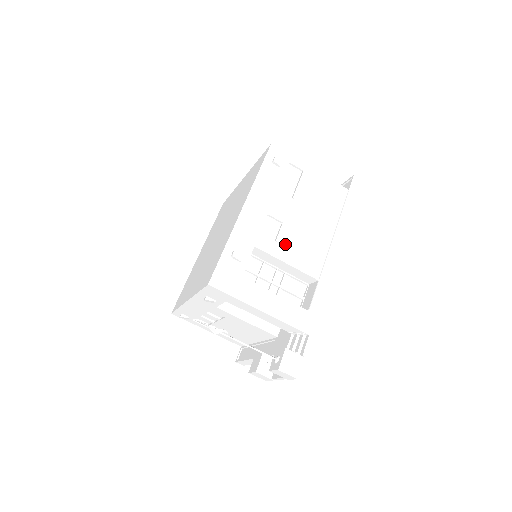
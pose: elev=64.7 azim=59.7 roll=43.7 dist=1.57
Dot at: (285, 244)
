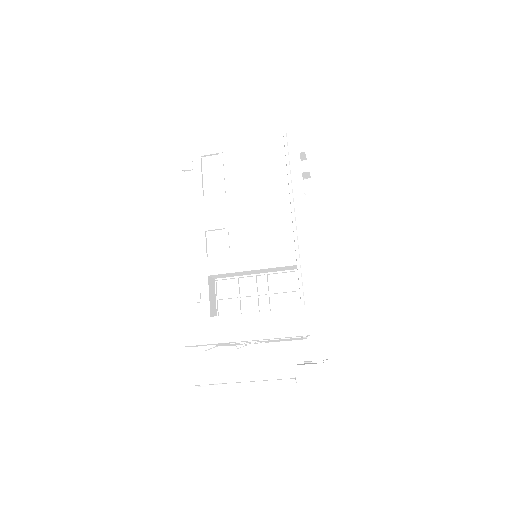
Dot at: (239, 250)
